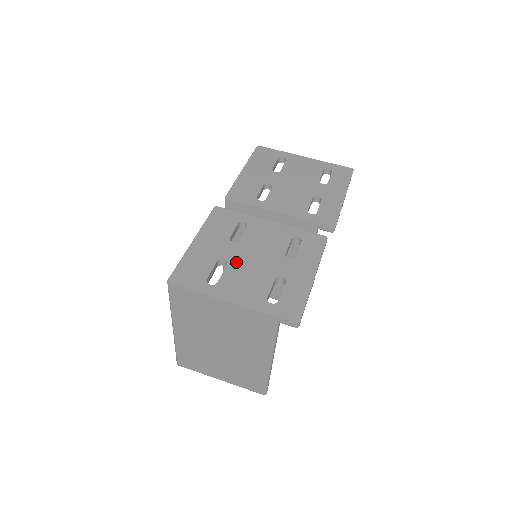
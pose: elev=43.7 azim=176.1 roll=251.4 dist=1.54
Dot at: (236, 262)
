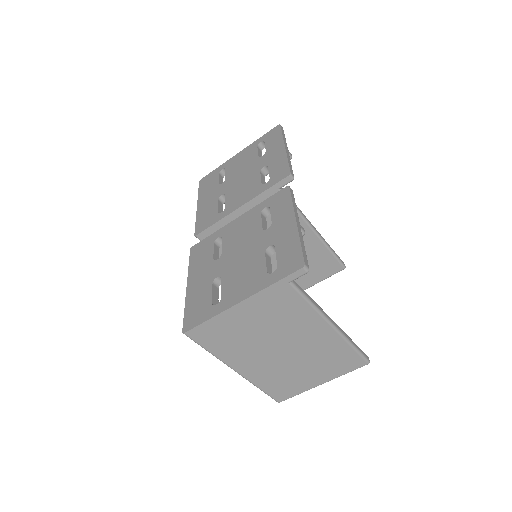
Dot at: (227, 270)
